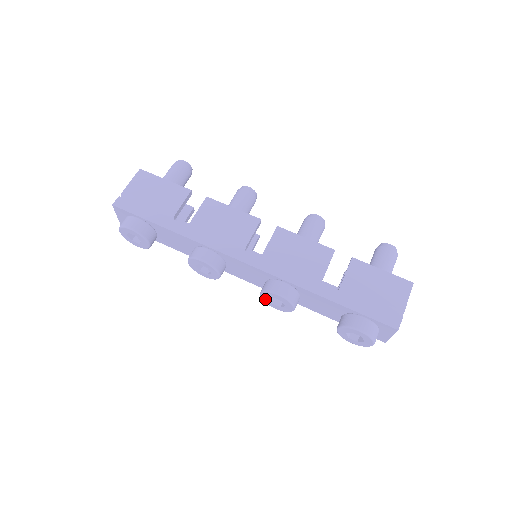
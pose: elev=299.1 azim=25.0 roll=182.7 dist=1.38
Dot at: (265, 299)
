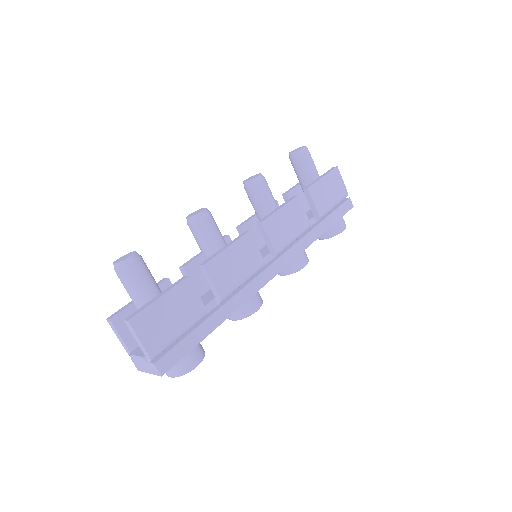
Dot at: occluded
